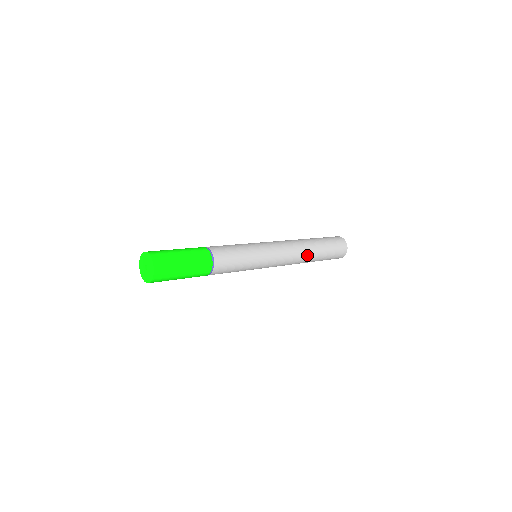
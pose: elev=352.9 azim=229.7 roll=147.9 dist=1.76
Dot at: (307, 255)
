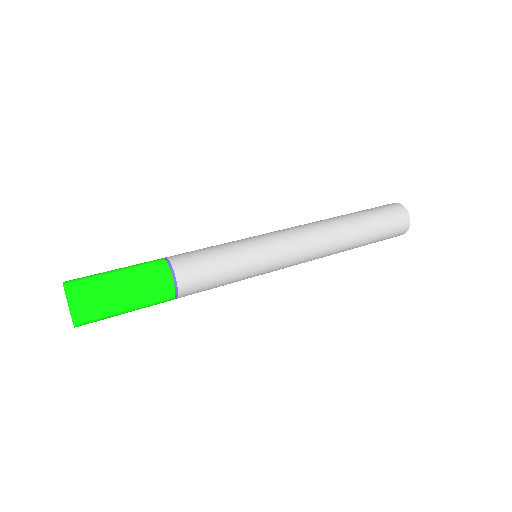
Dot at: (338, 250)
